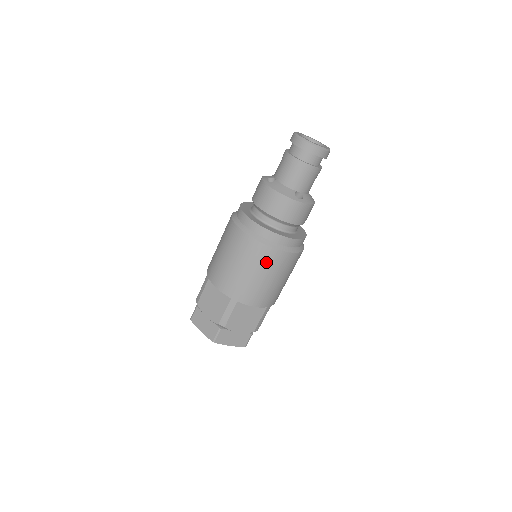
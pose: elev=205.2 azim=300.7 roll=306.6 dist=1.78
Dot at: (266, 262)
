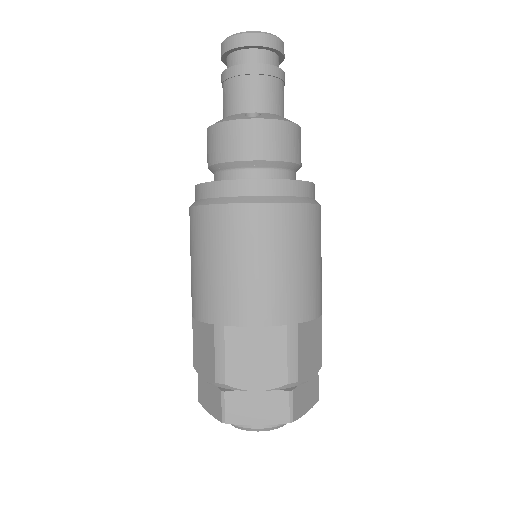
Dot at: (236, 233)
